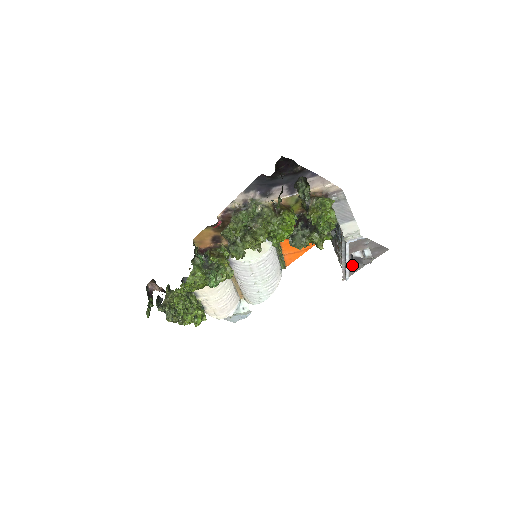
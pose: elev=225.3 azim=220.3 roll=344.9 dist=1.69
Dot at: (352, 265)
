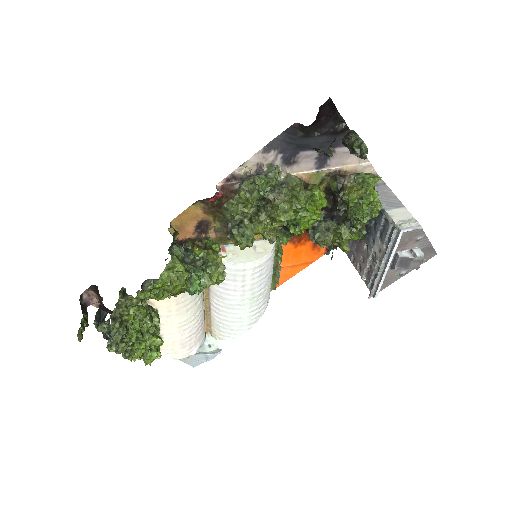
Dot at: (389, 273)
